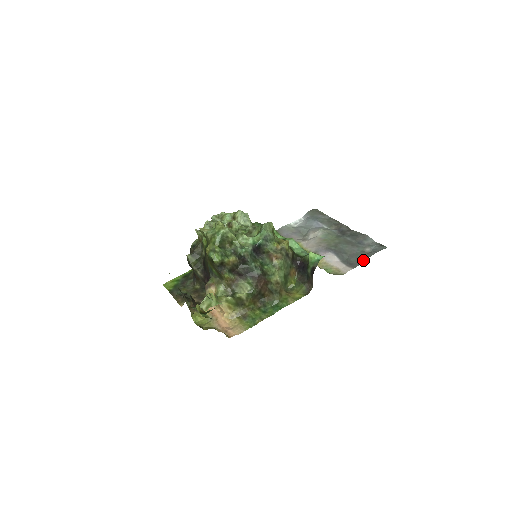
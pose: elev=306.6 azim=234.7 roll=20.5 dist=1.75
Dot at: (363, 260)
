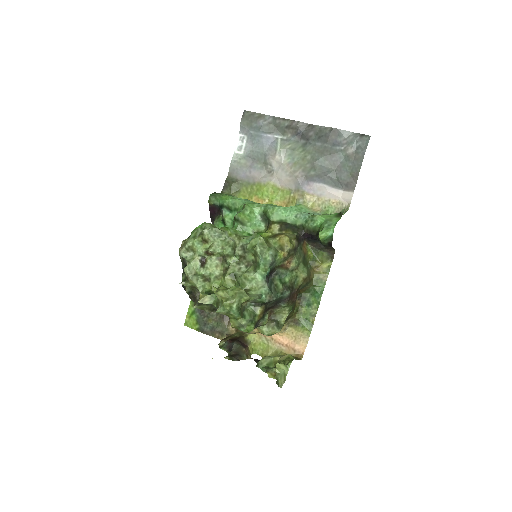
Dot at: (357, 174)
